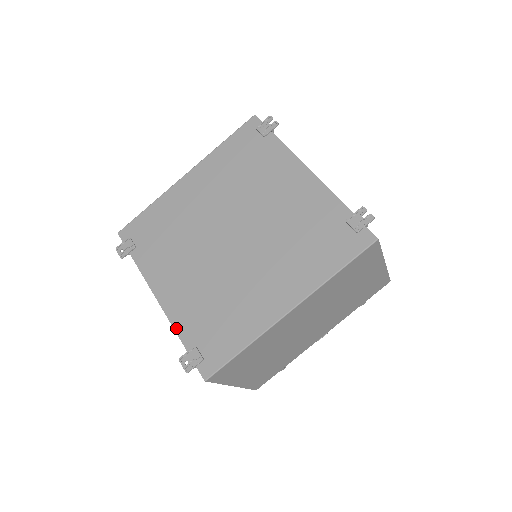
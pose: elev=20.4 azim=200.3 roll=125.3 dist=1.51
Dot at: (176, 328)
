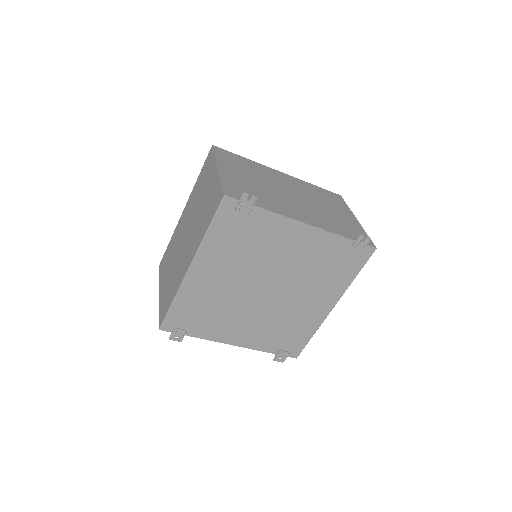
Dot at: (260, 350)
